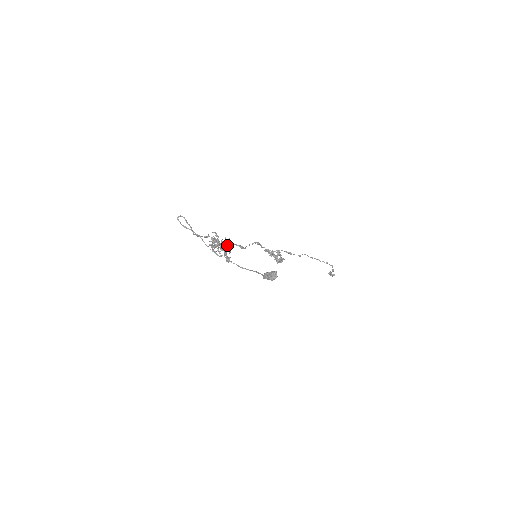
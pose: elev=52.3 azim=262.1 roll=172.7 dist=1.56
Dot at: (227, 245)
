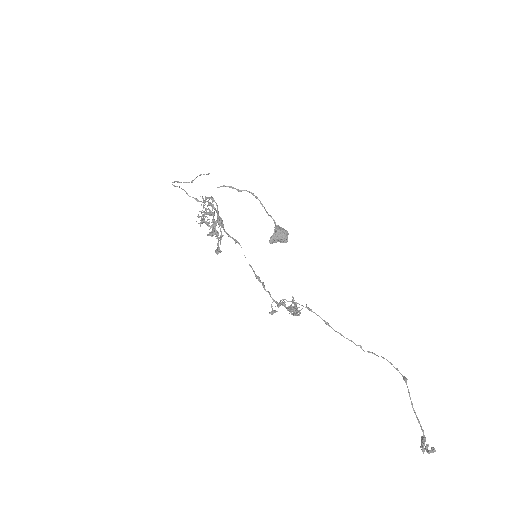
Dot at: occluded
